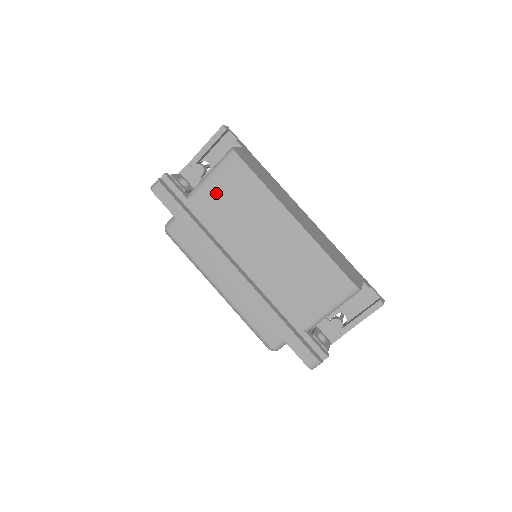
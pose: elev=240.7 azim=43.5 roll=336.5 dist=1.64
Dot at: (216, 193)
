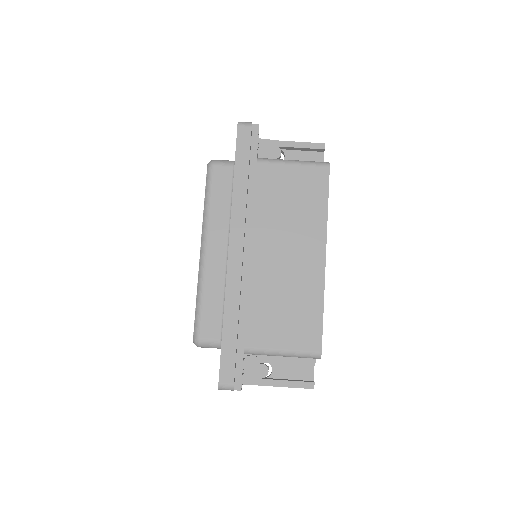
Dot at: (284, 179)
